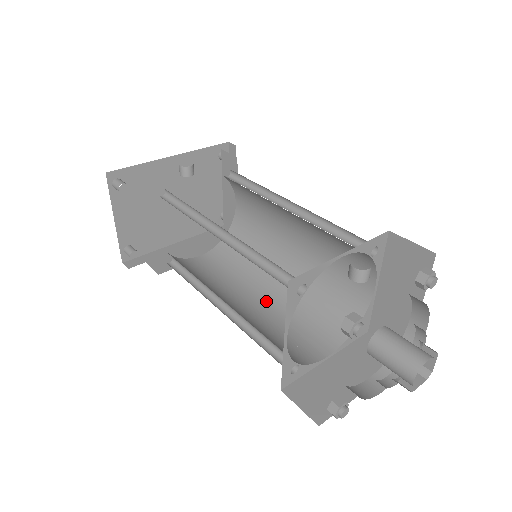
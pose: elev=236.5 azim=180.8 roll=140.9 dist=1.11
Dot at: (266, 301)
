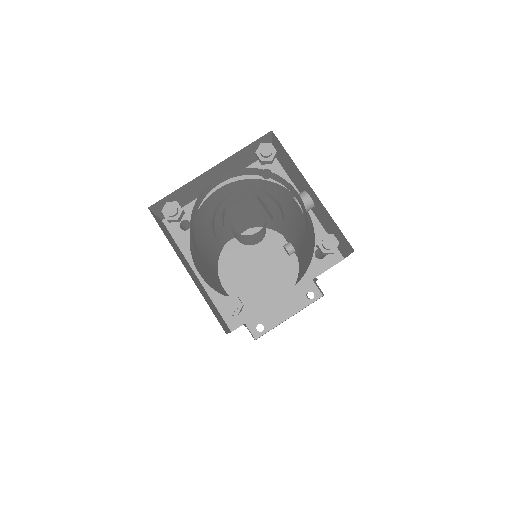
Dot at: occluded
